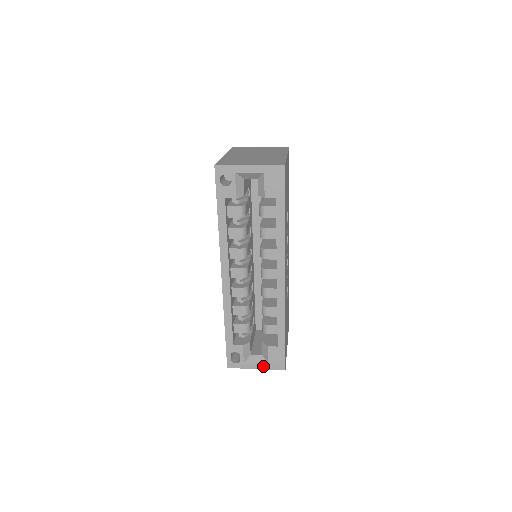
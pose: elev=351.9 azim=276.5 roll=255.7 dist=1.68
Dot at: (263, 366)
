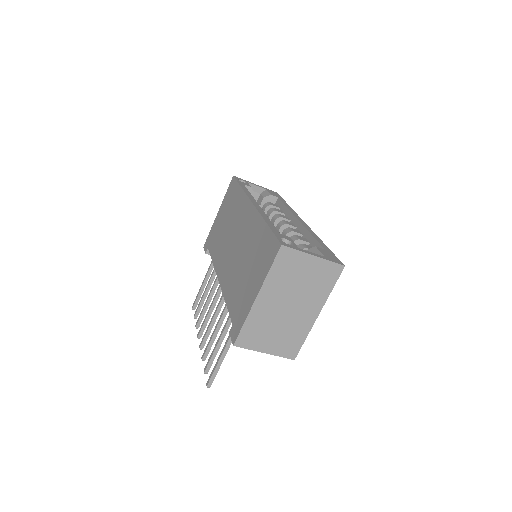
Dot at: (320, 256)
